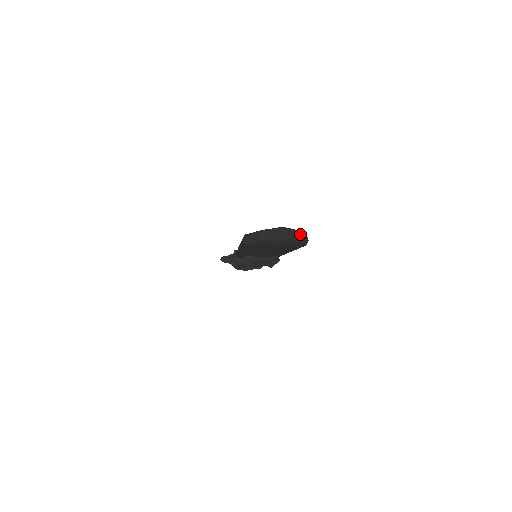
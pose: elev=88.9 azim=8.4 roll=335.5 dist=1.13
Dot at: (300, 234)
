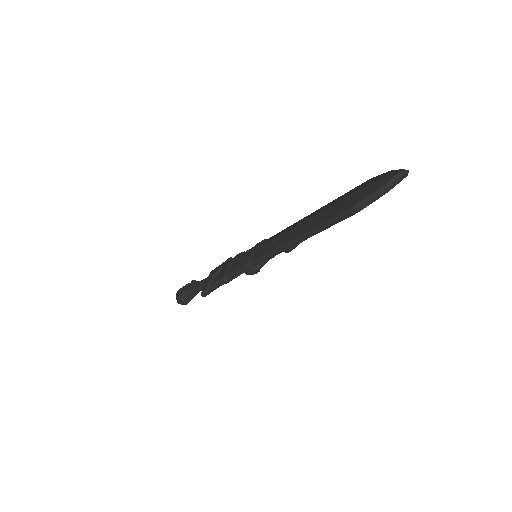
Dot at: occluded
